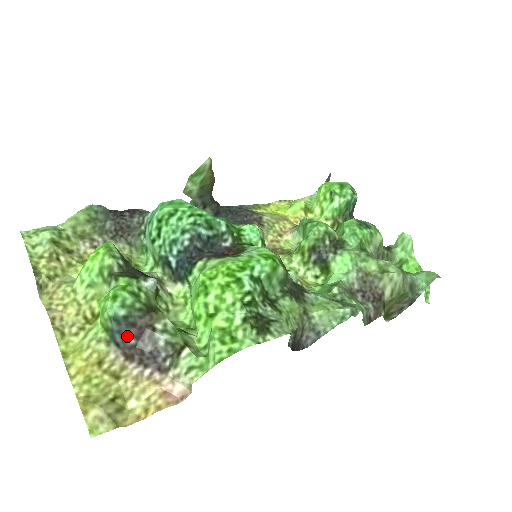
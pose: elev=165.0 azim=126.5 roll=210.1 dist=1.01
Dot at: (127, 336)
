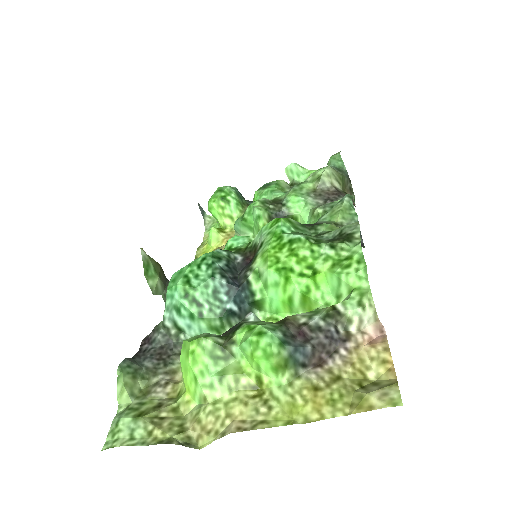
Dot at: (302, 346)
